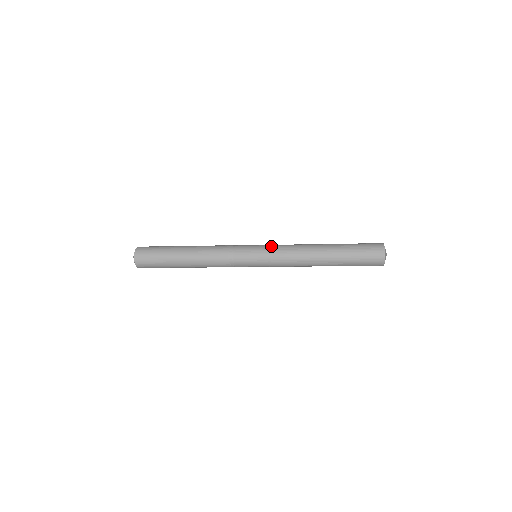
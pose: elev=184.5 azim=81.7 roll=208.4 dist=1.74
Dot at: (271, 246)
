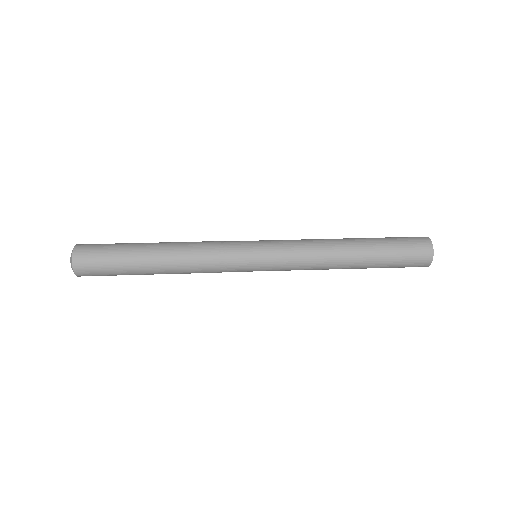
Dot at: (279, 243)
